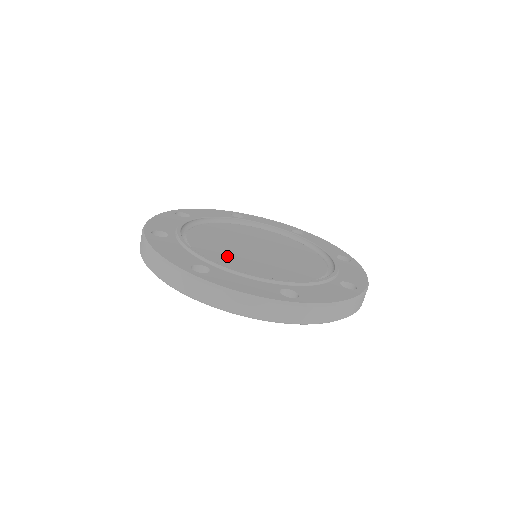
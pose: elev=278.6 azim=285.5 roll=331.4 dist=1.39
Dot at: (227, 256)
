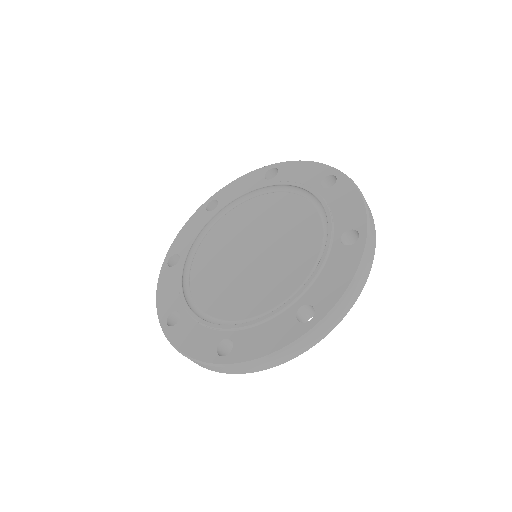
Dot at: (234, 296)
